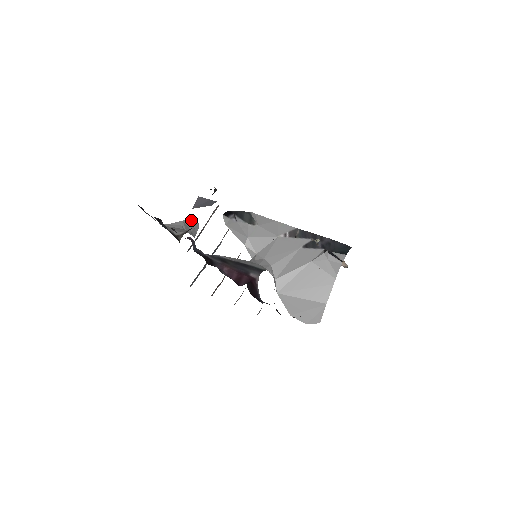
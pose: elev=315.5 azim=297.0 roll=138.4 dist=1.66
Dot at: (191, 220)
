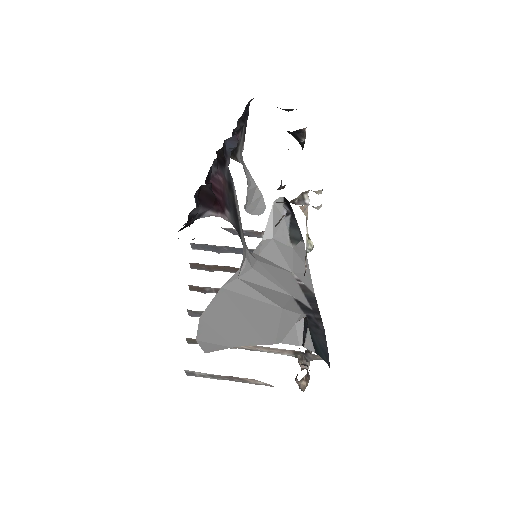
Dot at: (263, 199)
